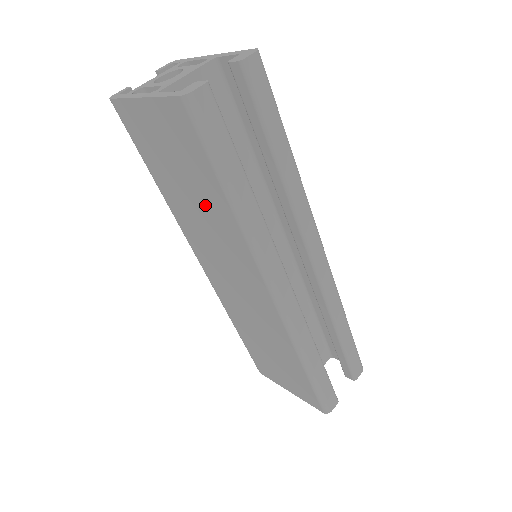
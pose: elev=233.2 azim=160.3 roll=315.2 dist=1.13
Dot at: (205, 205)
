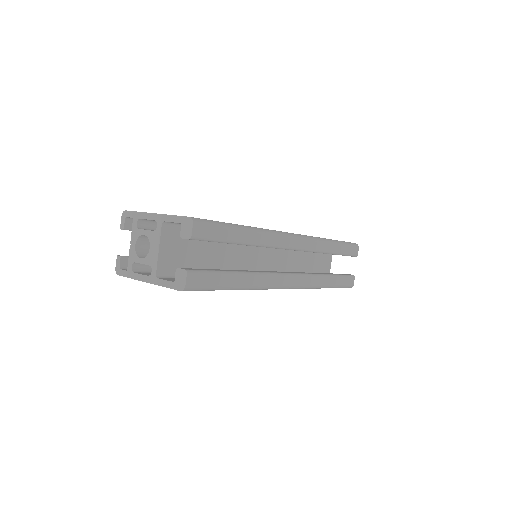
Dot at: occluded
